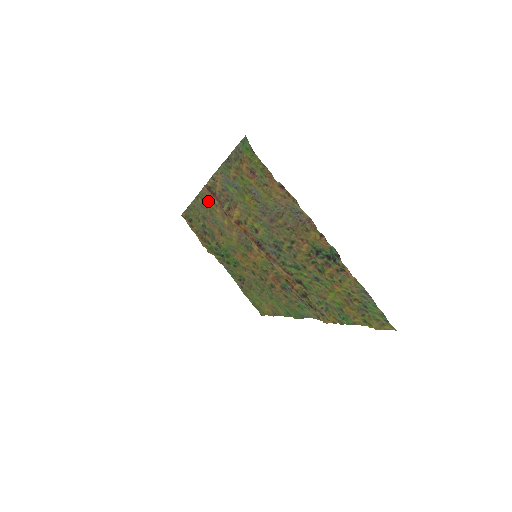
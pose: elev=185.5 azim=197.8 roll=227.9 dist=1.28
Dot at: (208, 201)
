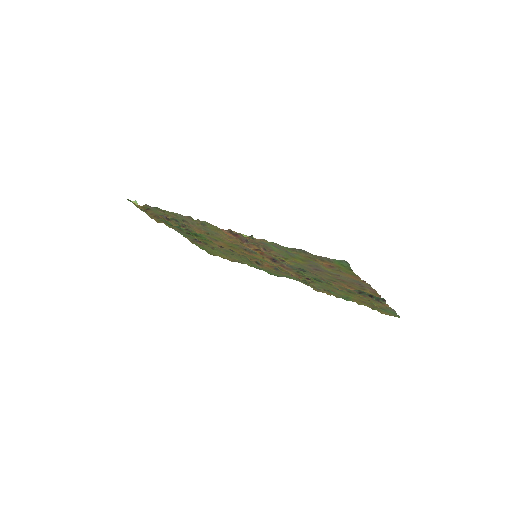
Dot at: (215, 229)
